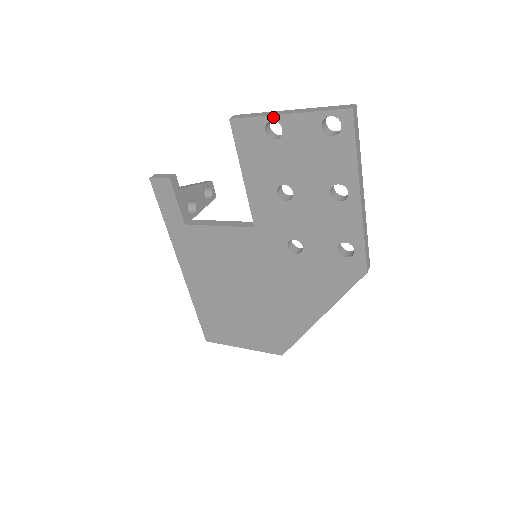
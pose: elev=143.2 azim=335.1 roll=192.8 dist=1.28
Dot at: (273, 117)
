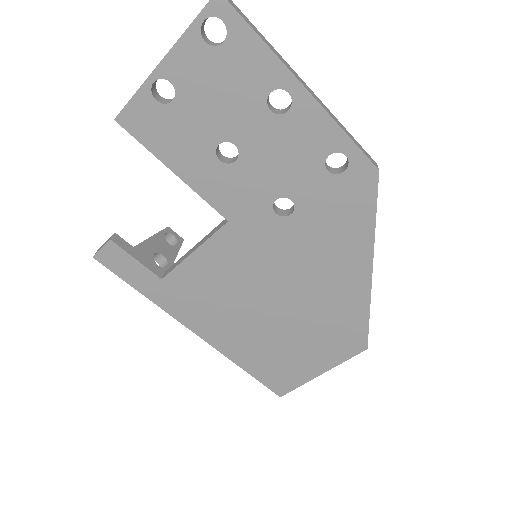
Dot at: (152, 77)
